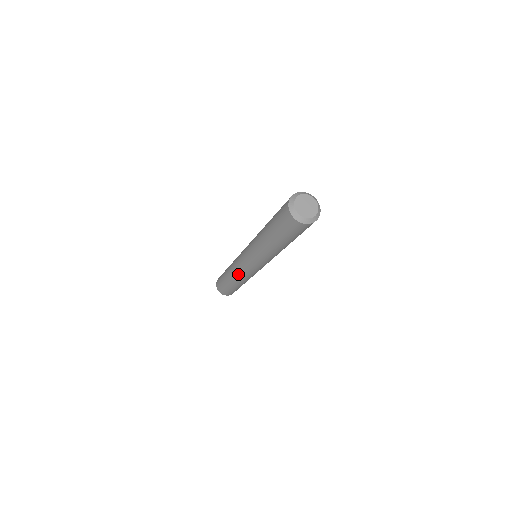
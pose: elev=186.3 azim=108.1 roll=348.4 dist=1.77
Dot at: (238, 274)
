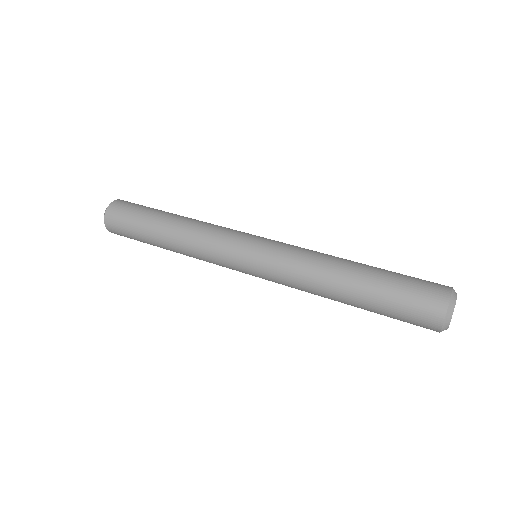
Dot at: (201, 252)
